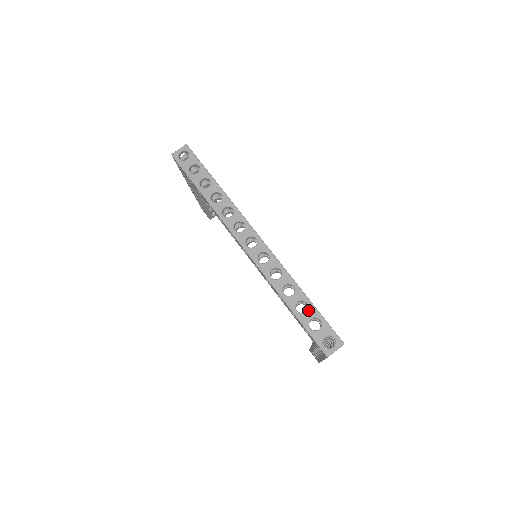
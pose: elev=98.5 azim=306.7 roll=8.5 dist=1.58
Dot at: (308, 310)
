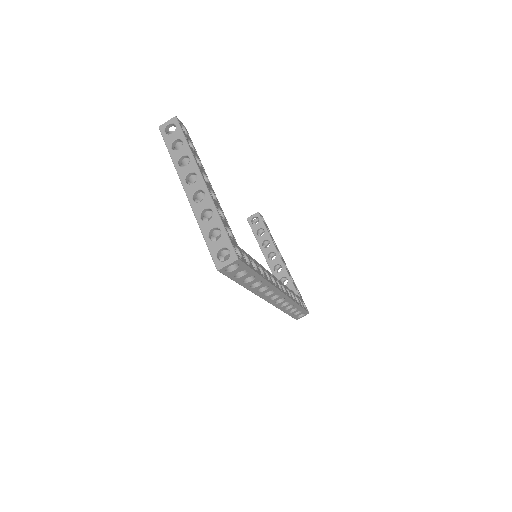
Dot at: (297, 310)
